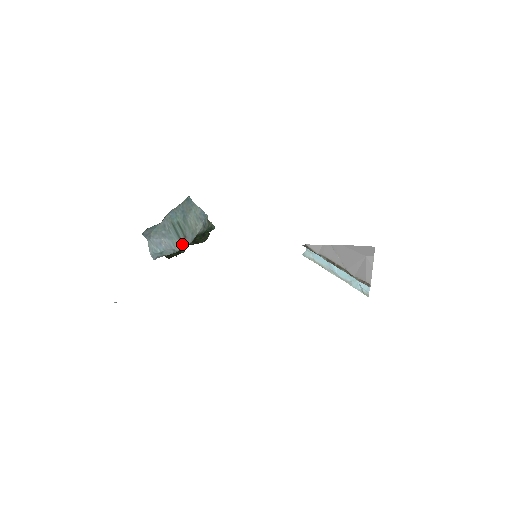
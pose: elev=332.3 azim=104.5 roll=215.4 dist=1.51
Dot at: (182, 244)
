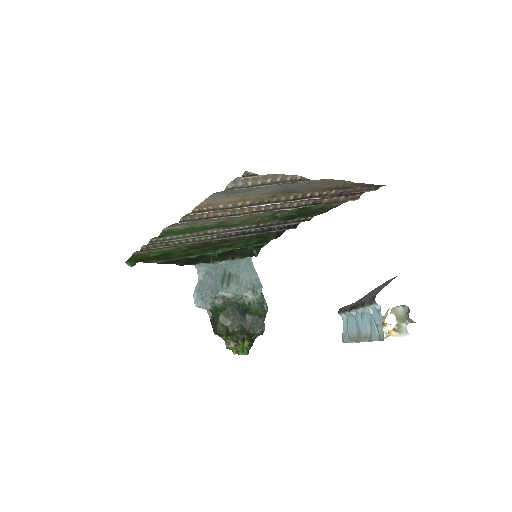
Dot at: (222, 289)
